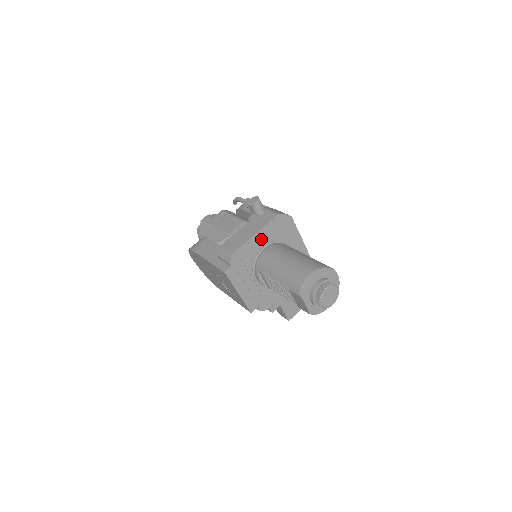
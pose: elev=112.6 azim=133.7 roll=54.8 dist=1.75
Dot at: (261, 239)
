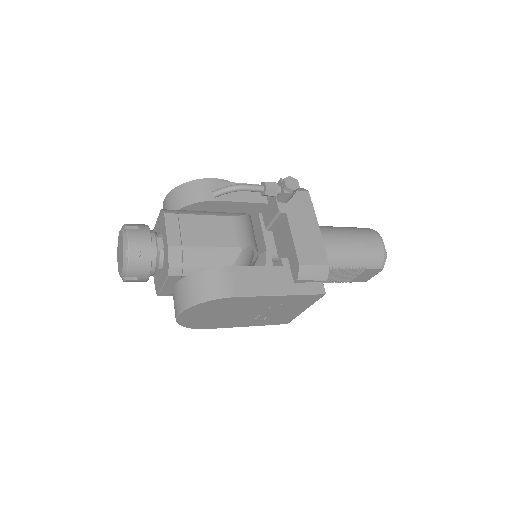
Dot at: occluded
